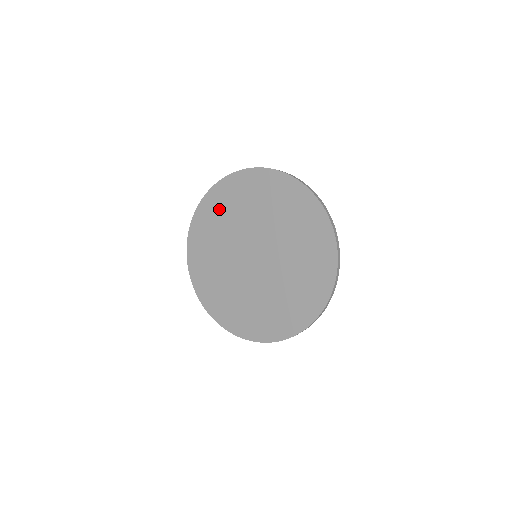
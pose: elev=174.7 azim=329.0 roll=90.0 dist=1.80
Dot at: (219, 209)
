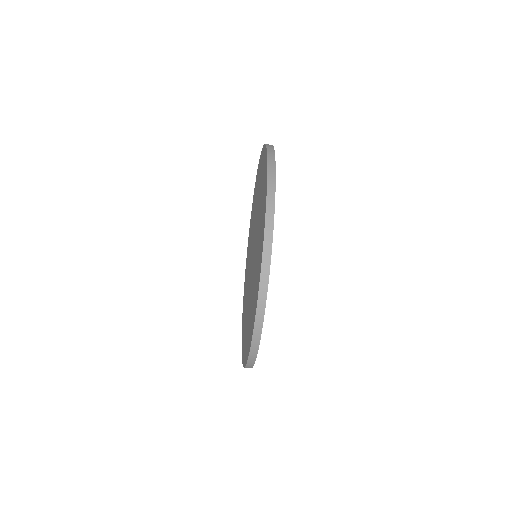
Dot at: occluded
